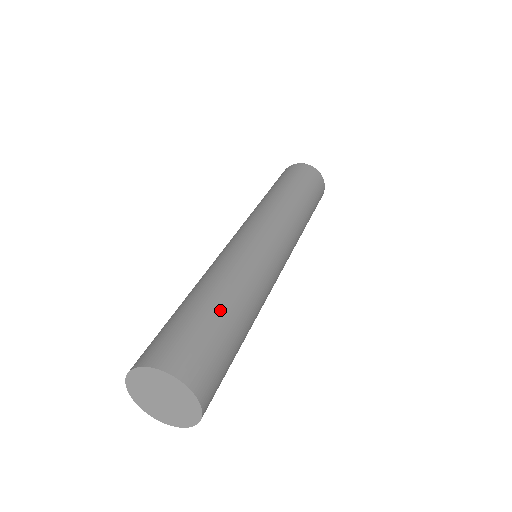
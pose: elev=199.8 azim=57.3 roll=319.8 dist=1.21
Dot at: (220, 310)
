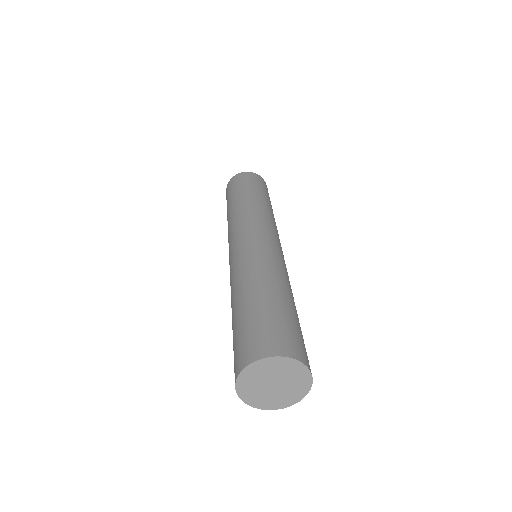
Dot at: (296, 311)
